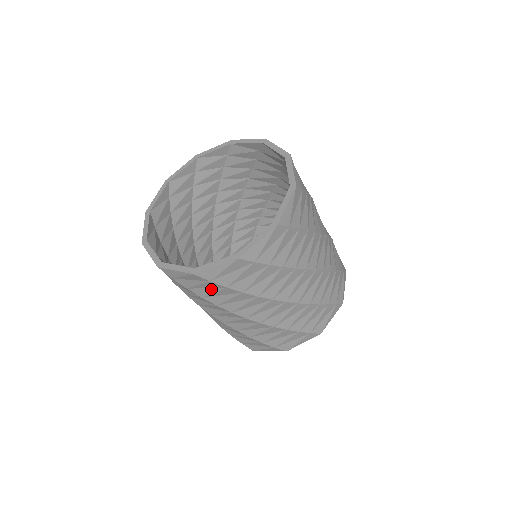
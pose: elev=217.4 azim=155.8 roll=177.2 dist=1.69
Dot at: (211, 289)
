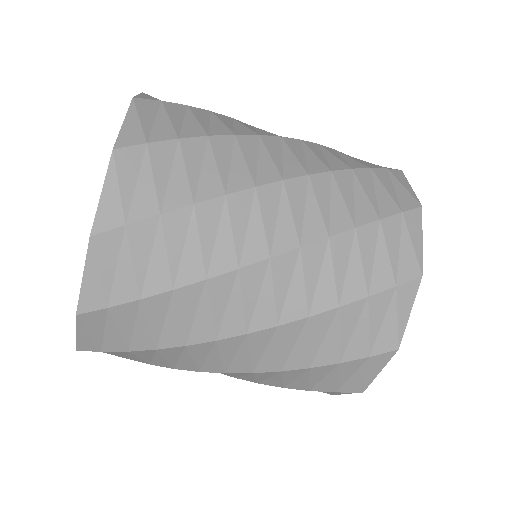
Dot at: occluded
